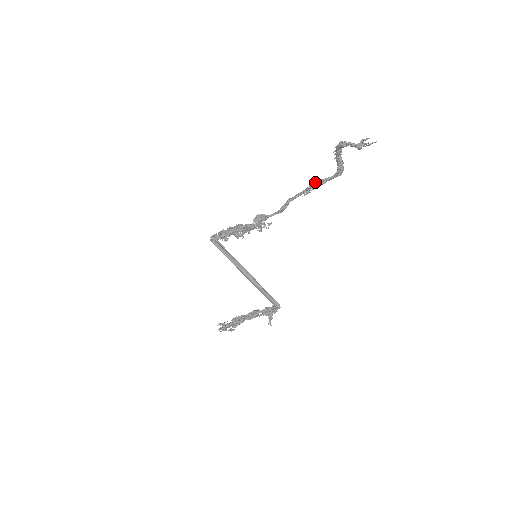
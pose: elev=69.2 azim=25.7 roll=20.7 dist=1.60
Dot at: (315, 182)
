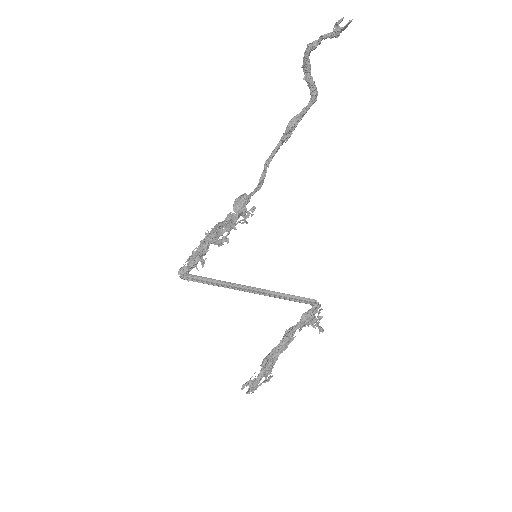
Dot at: (291, 120)
